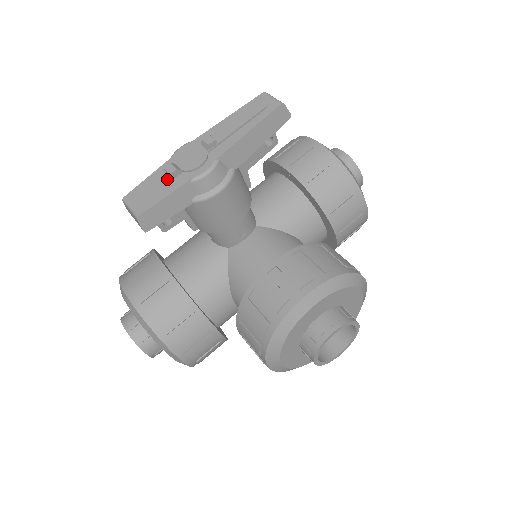
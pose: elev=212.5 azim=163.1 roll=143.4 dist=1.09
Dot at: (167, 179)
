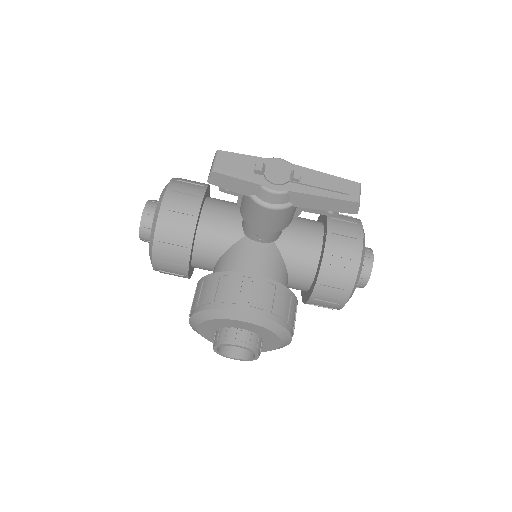
Dot at: (251, 169)
